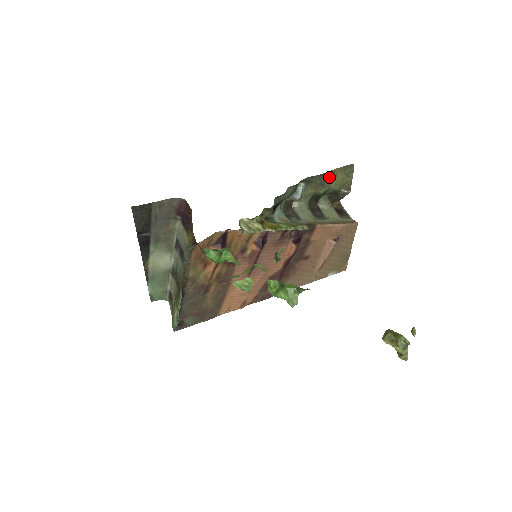
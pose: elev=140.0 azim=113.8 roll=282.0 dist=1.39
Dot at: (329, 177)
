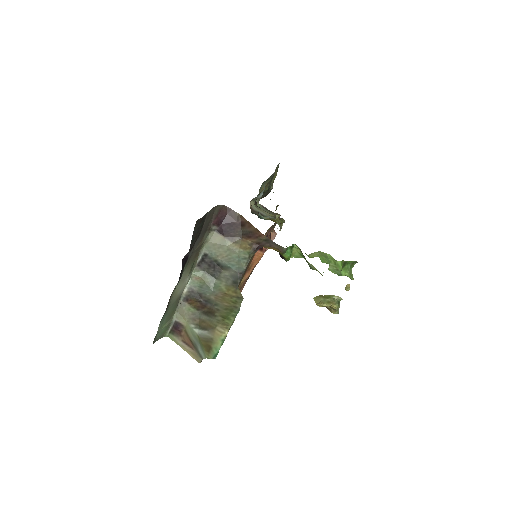
Dot at: (273, 175)
